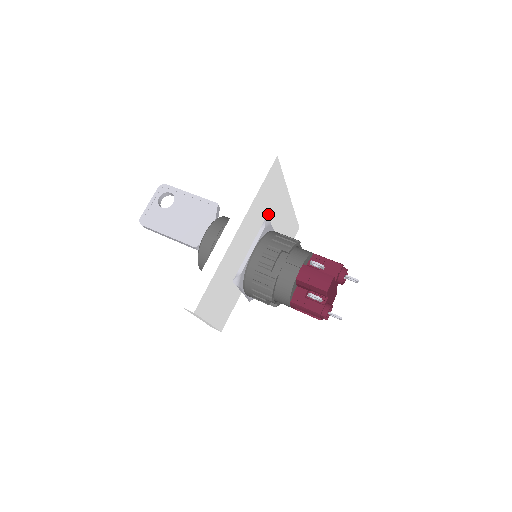
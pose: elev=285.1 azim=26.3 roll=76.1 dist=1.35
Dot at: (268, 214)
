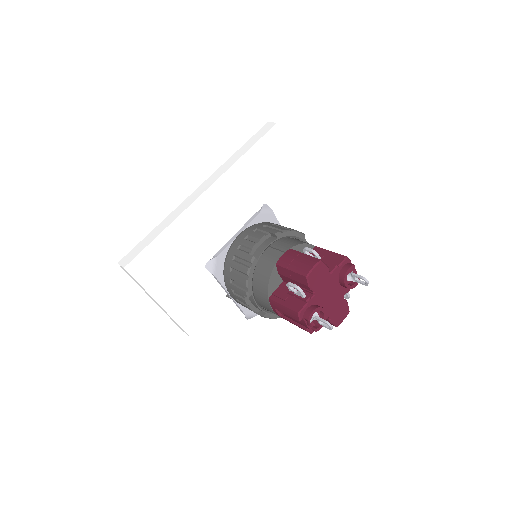
Dot at: (271, 201)
